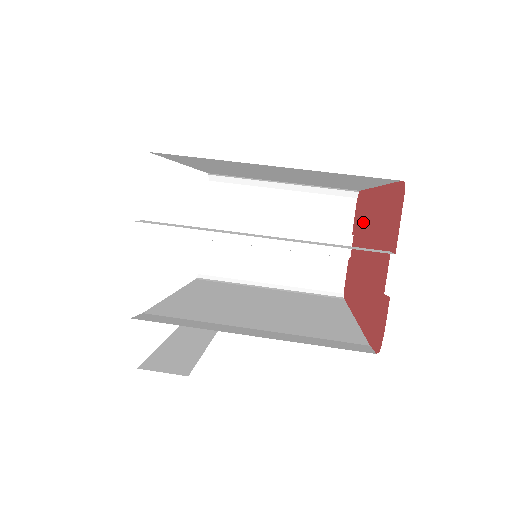
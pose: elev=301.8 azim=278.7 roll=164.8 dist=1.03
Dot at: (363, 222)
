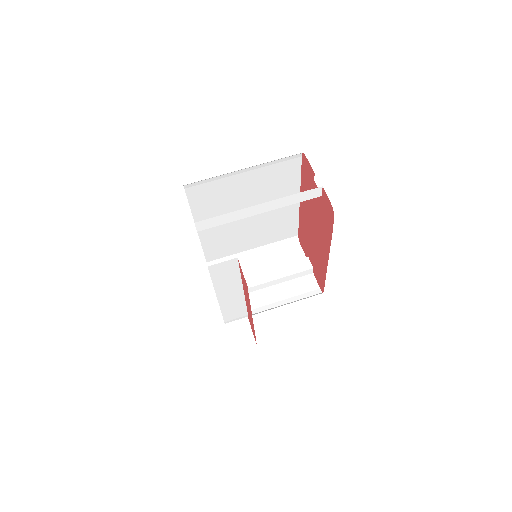
Dot at: (306, 230)
